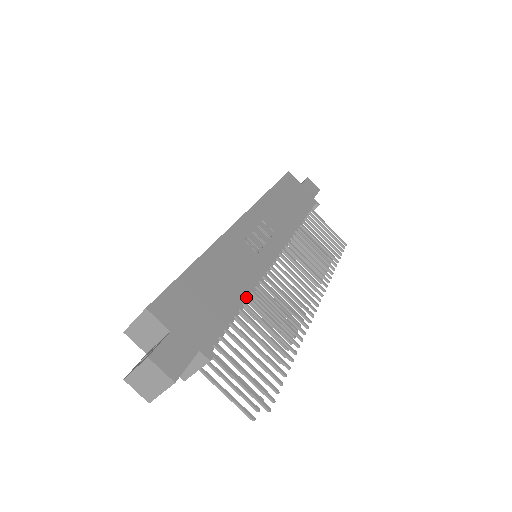
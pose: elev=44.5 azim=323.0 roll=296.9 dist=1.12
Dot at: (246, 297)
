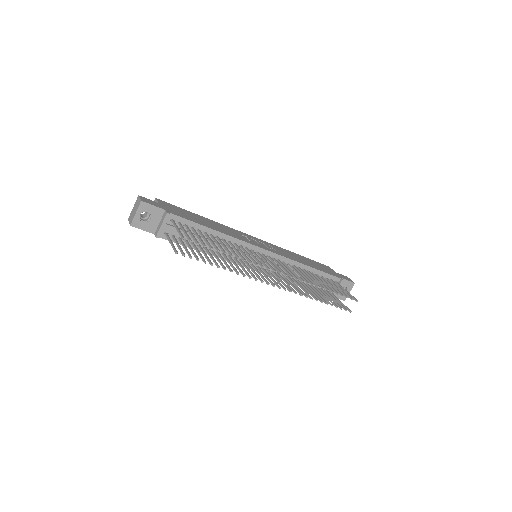
Dot at: (218, 231)
